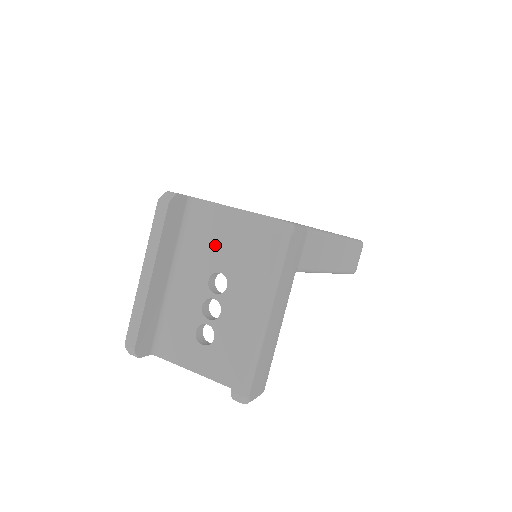
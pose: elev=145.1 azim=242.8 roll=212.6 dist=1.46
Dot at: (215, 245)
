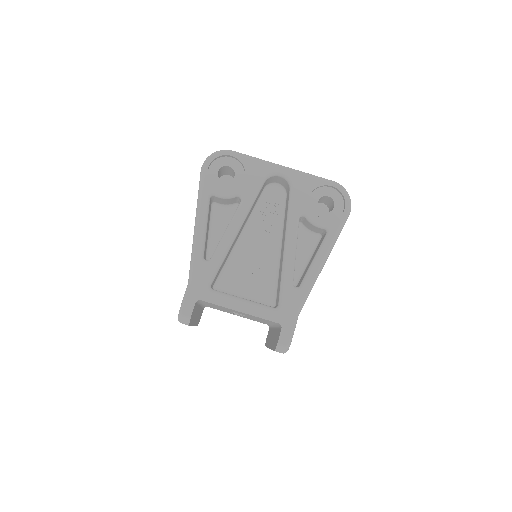
Dot at: occluded
